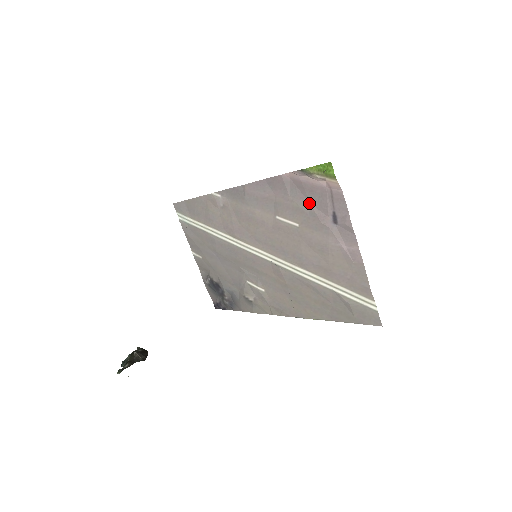
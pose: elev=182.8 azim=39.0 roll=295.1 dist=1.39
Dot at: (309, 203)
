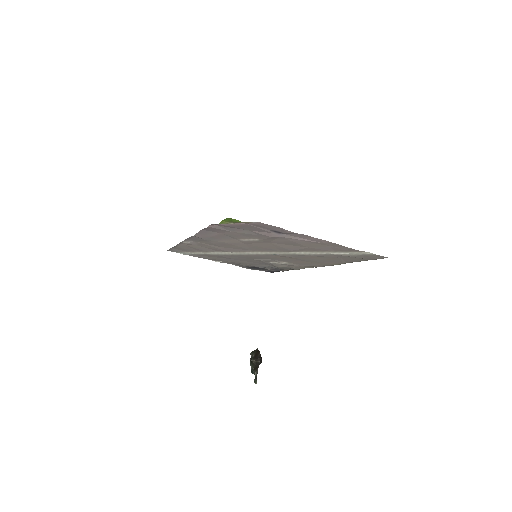
Dot at: (248, 231)
